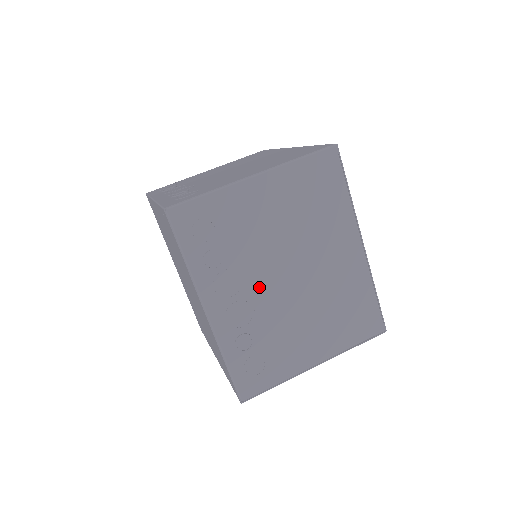
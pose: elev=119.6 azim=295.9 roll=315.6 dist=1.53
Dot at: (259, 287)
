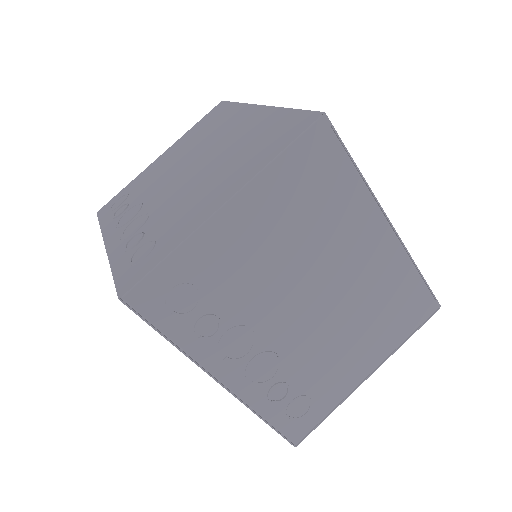
Dot at: (276, 330)
